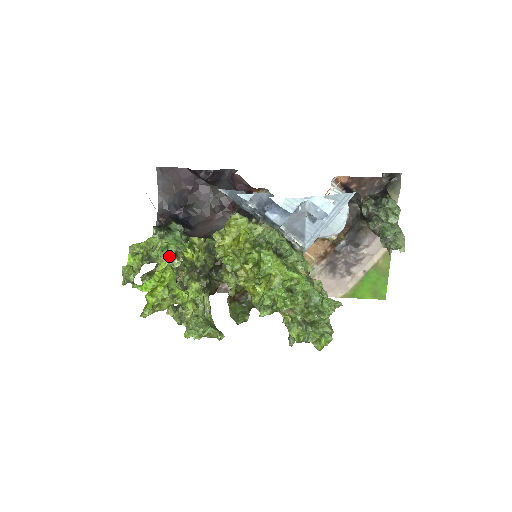
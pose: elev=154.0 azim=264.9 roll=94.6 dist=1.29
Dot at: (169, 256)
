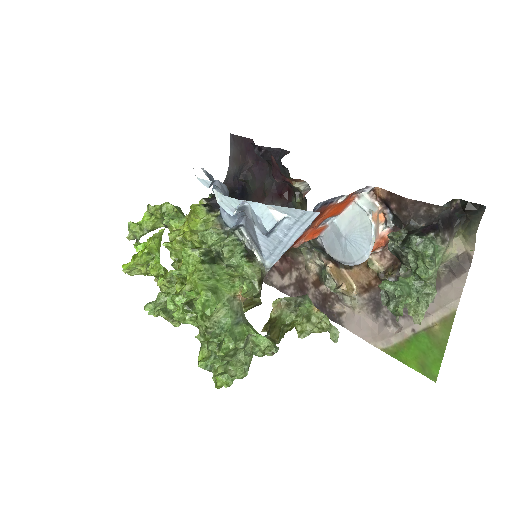
Dot at: (179, 226)
